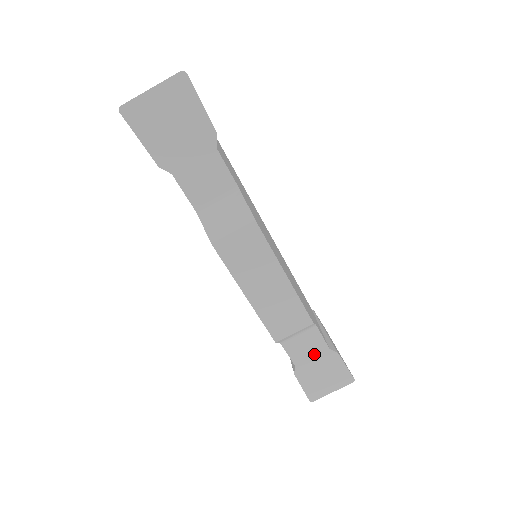
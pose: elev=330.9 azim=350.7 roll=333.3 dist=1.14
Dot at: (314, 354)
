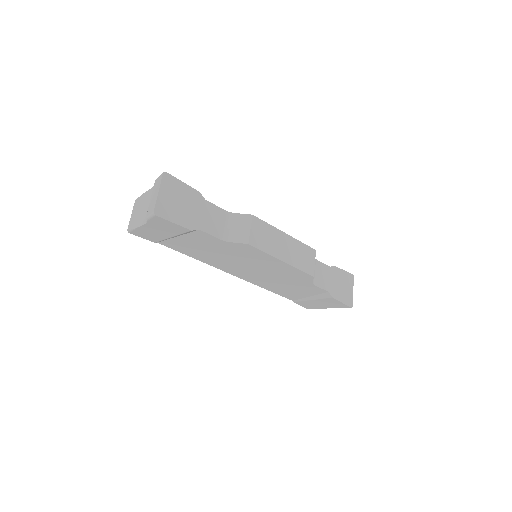
Dot at: (328, 276)
